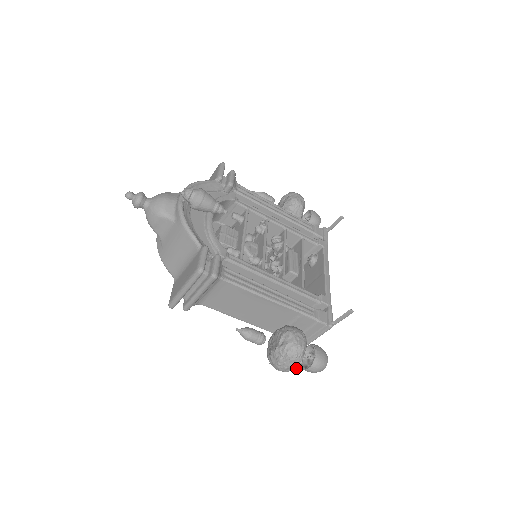
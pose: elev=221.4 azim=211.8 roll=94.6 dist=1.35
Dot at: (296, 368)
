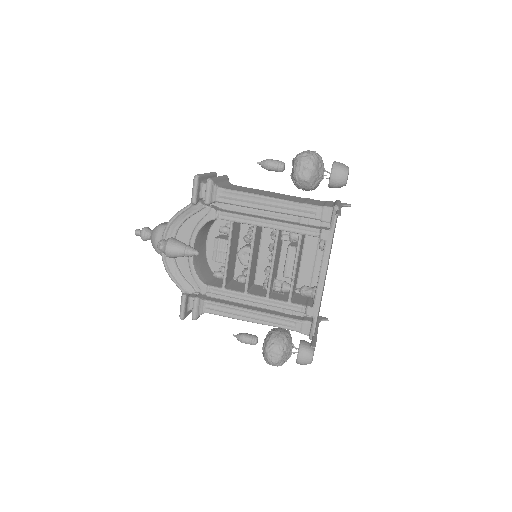
Dot at: occluded
